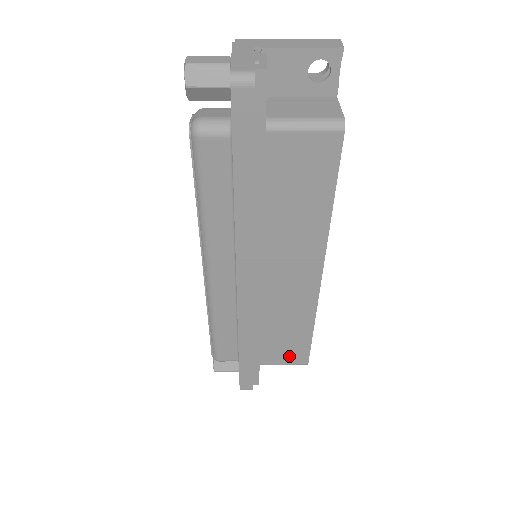
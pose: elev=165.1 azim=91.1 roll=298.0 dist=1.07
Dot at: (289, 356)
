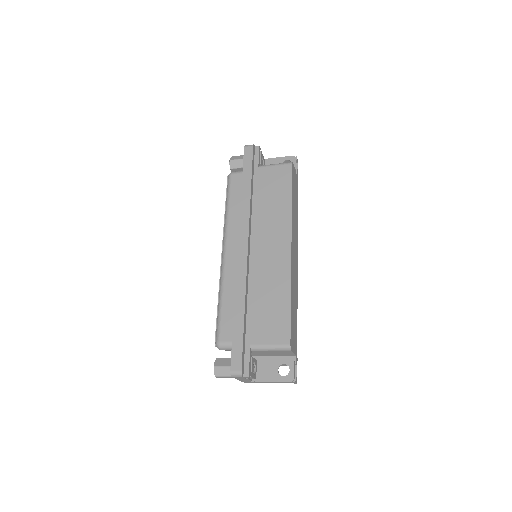
Dot at: (274, 333)
